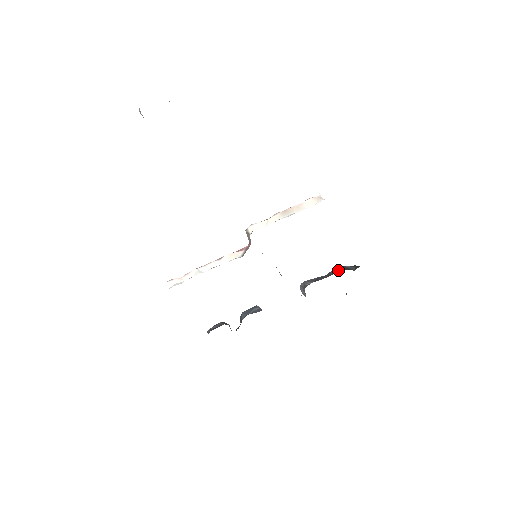
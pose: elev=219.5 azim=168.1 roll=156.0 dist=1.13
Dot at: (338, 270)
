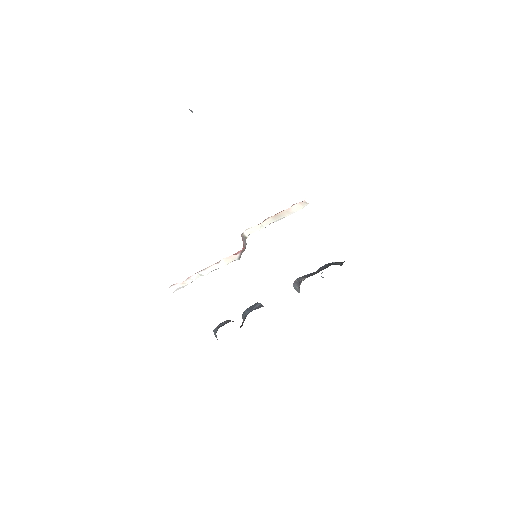
Dot at: (326, 266)
